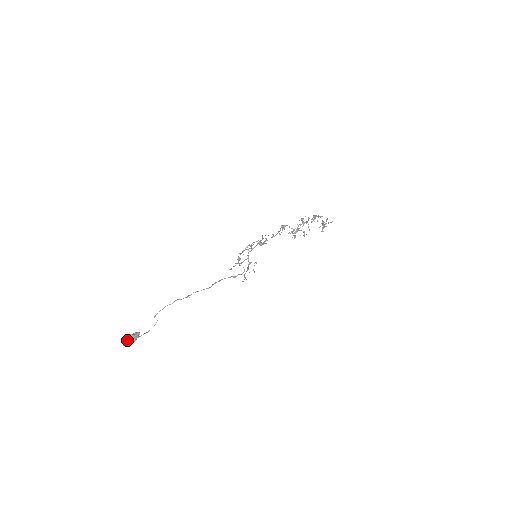
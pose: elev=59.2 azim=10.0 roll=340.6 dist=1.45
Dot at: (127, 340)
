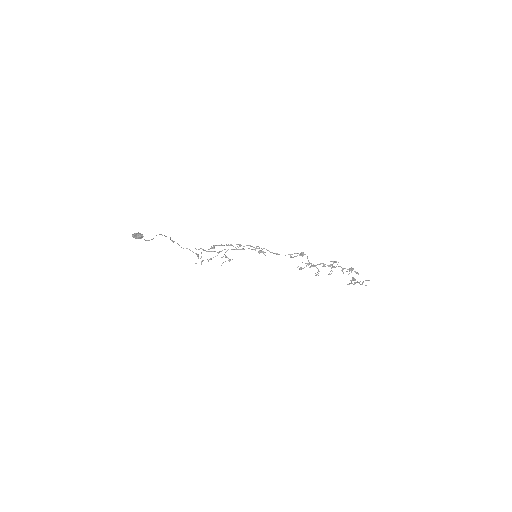
Dot at: (134, 234)
